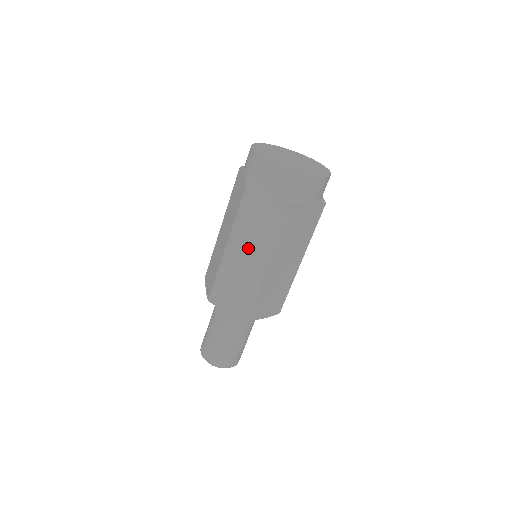
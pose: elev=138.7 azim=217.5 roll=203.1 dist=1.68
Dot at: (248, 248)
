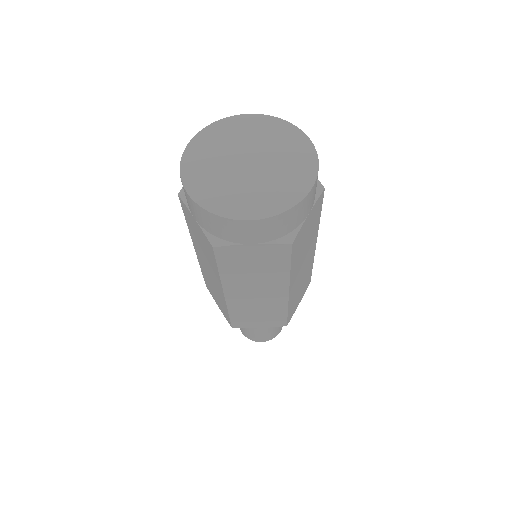
Dot at: (253, 289)
